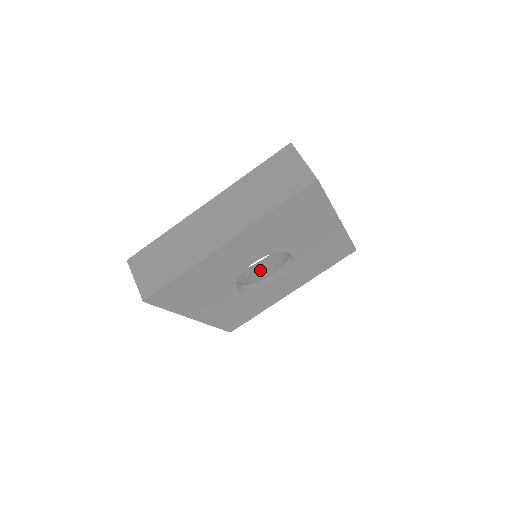
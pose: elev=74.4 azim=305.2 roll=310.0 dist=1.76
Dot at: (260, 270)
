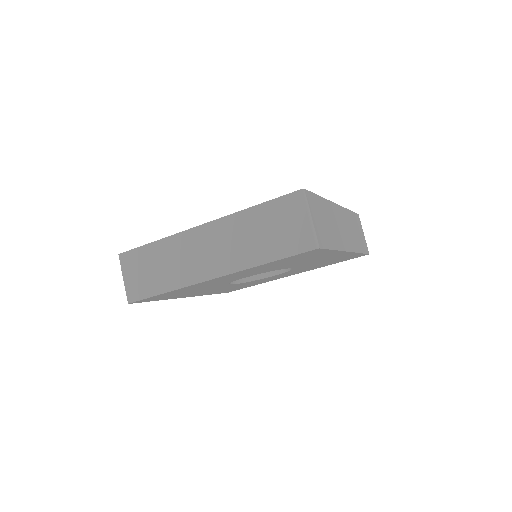
Dot at: occluded
